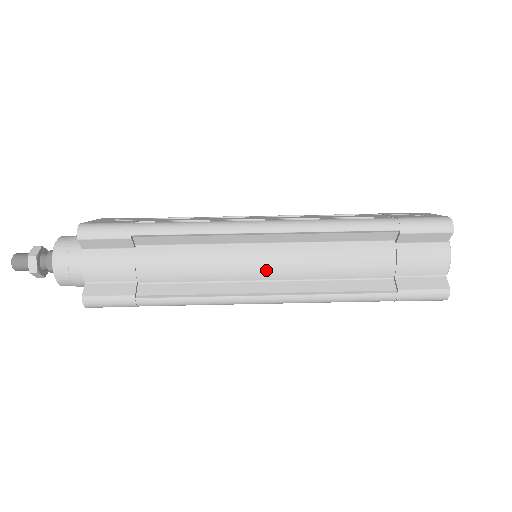
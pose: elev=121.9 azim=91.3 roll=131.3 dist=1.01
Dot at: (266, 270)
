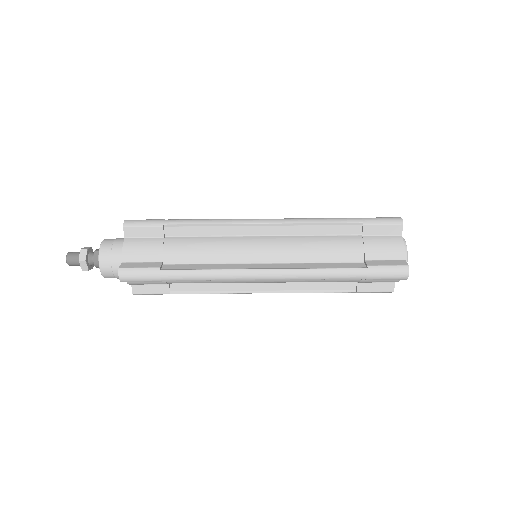
Dot at: (263, 253)
